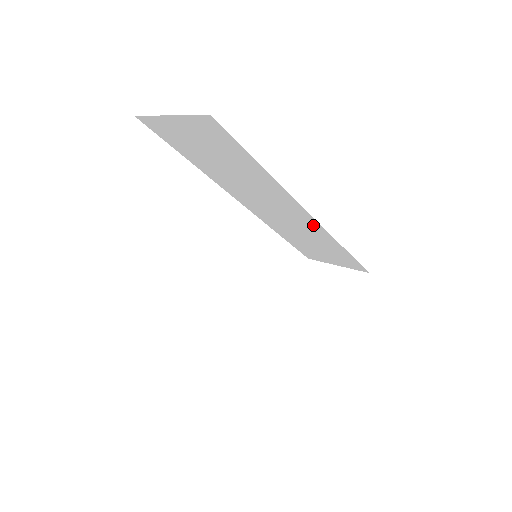
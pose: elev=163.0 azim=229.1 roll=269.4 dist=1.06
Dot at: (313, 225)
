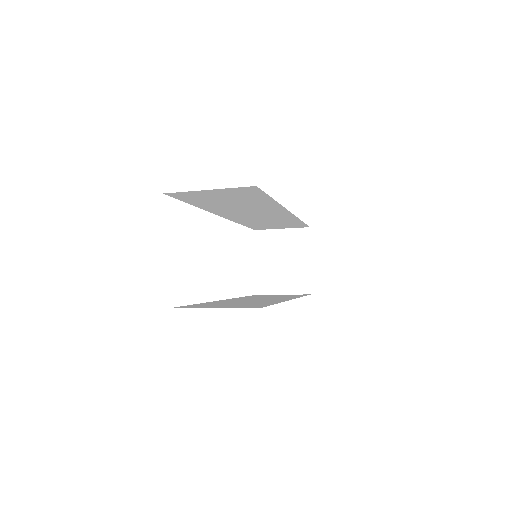
Dot at: (285, 216)
